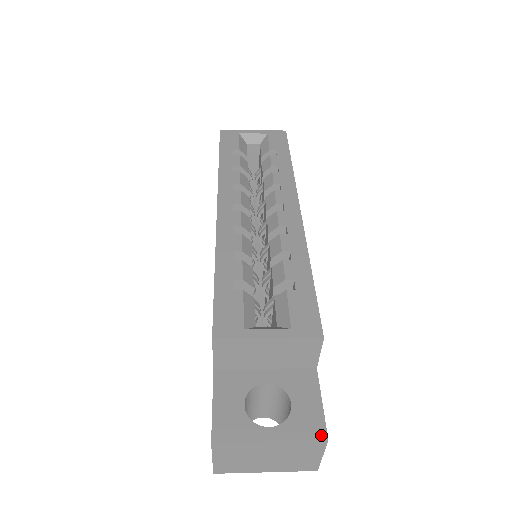
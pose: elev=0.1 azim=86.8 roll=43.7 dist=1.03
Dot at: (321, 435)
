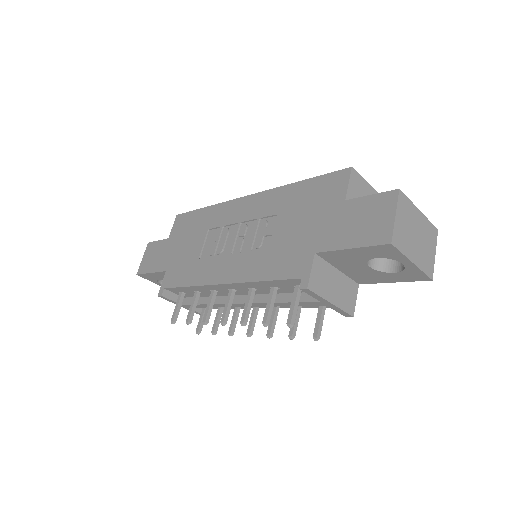
Dot at: (433, 228)
